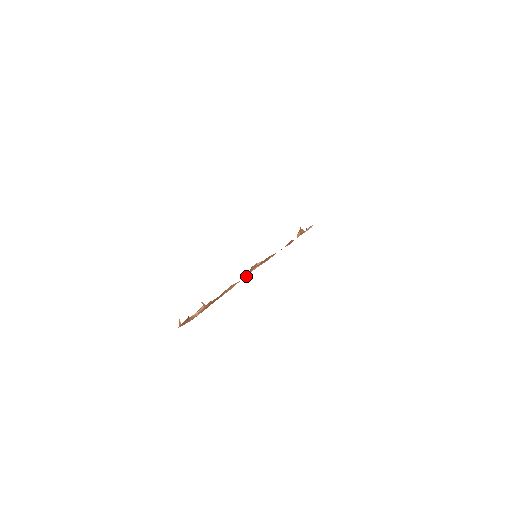
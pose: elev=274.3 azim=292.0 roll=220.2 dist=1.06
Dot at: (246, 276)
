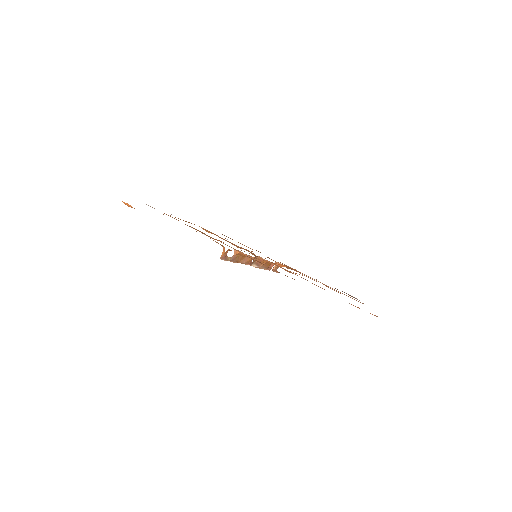
Dot at: (251, 264)
